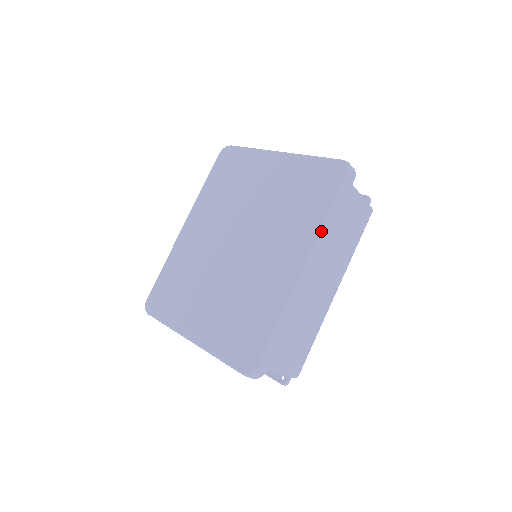
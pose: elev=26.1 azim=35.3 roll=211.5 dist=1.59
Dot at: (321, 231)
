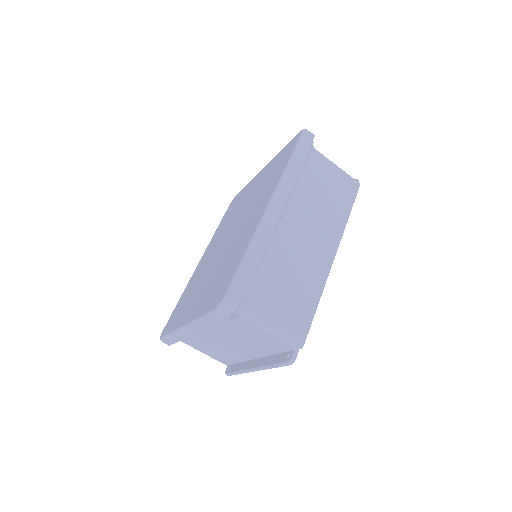
Dot at: (283, 175)
